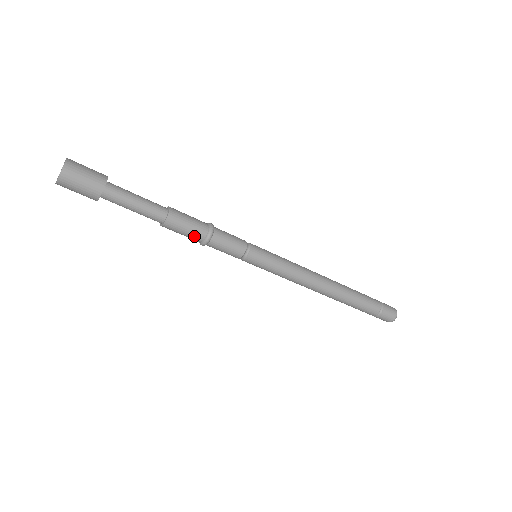
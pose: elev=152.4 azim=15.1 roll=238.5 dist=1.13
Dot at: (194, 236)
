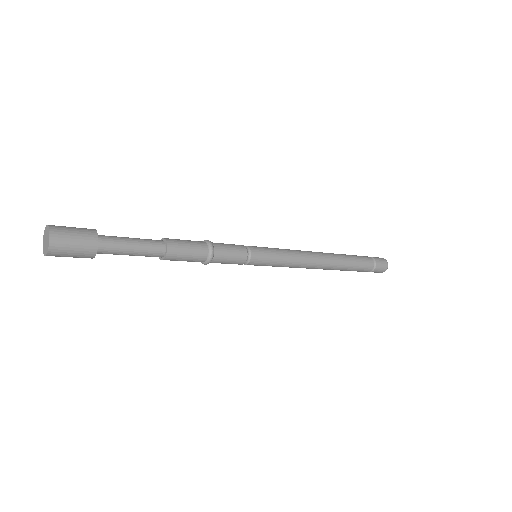
Dot at: (199, 251)
